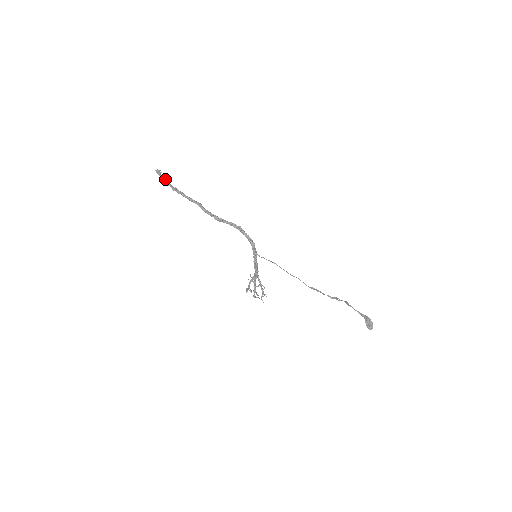
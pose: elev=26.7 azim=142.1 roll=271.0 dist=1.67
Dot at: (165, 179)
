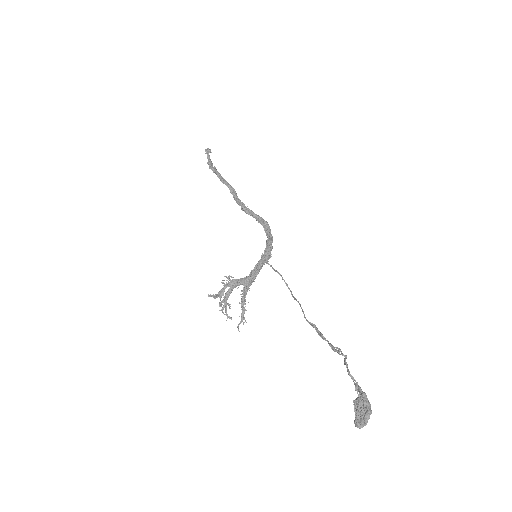
Dot at: occluded
